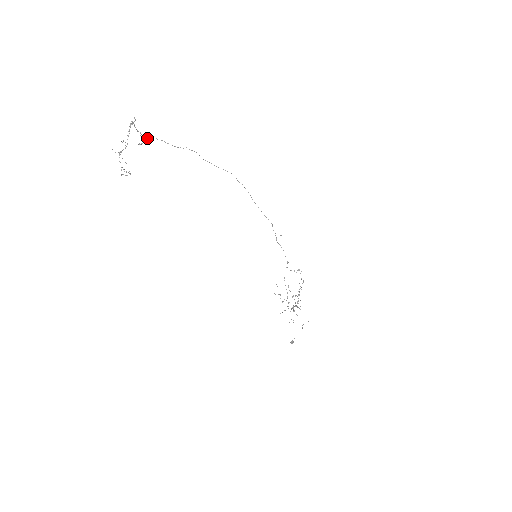
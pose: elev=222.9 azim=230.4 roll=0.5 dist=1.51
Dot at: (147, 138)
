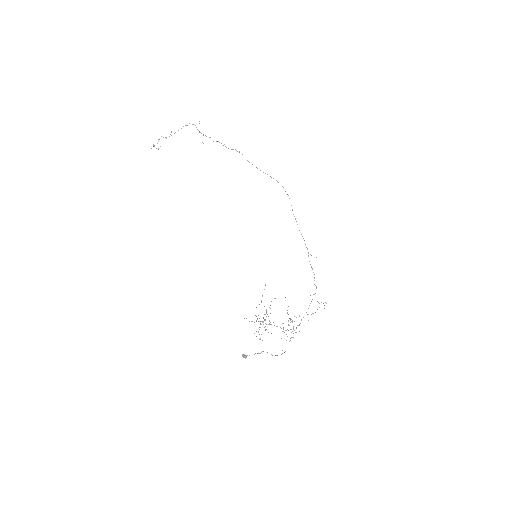
Dot at: occluded
